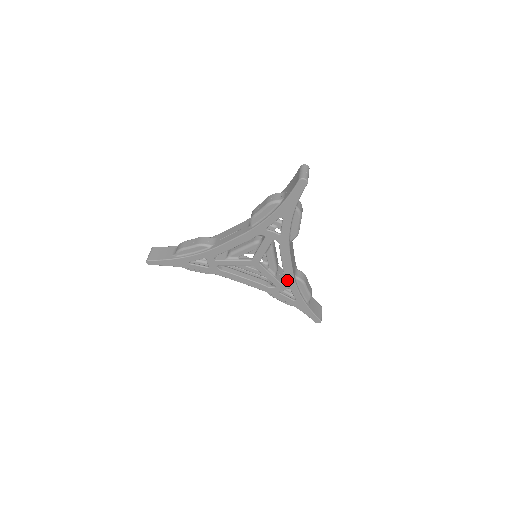
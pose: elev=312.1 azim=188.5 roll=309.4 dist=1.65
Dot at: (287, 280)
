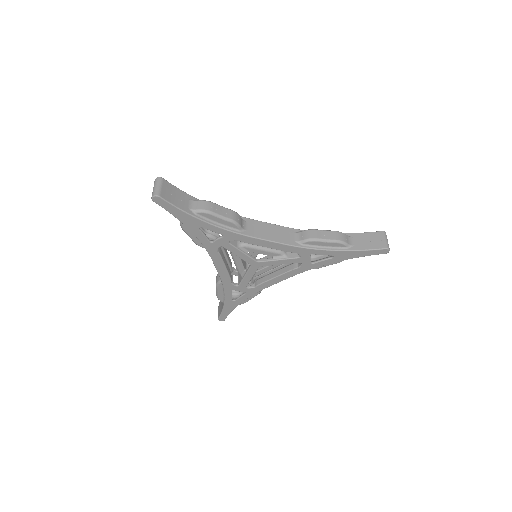
Dot at: (256, 288)
